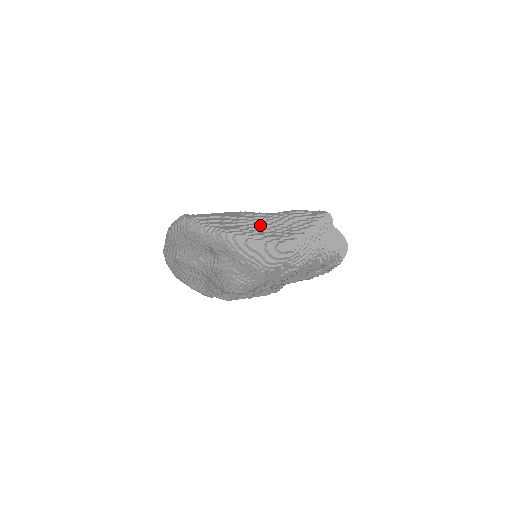
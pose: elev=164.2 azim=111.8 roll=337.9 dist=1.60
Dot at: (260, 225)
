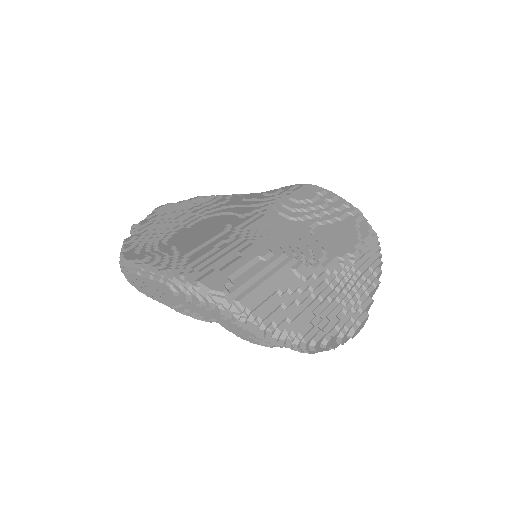
Dot at: (327, 297)
